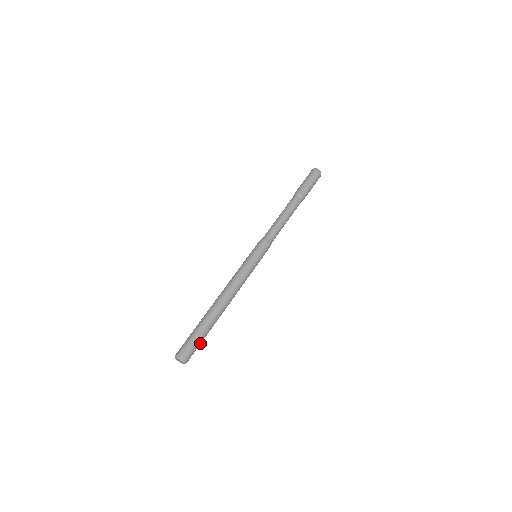
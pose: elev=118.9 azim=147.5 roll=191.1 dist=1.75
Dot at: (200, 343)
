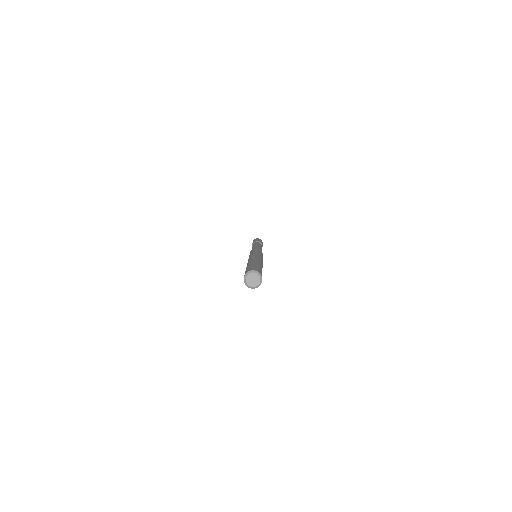
Dot at: occluded
